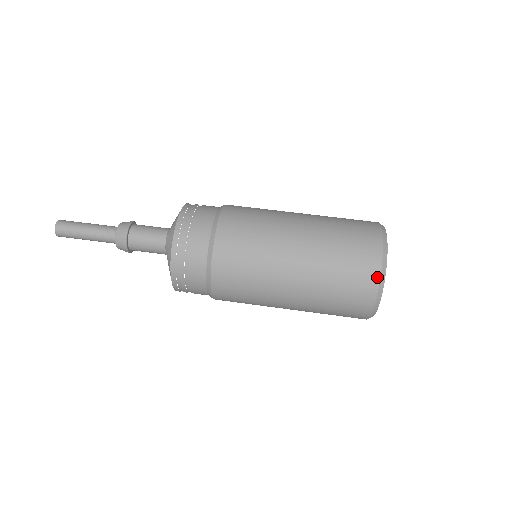
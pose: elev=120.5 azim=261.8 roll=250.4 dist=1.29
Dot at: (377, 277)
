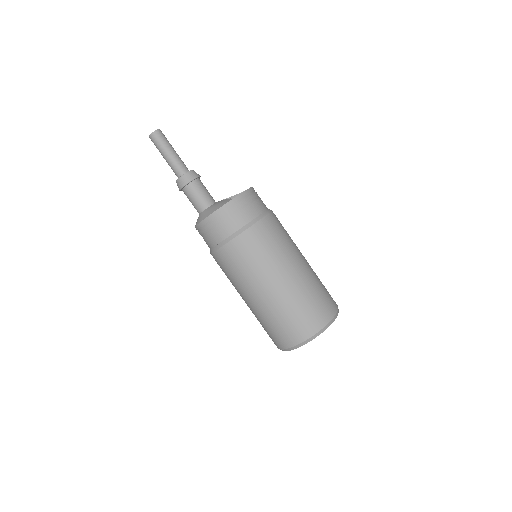
Dot at: (278, 347)
